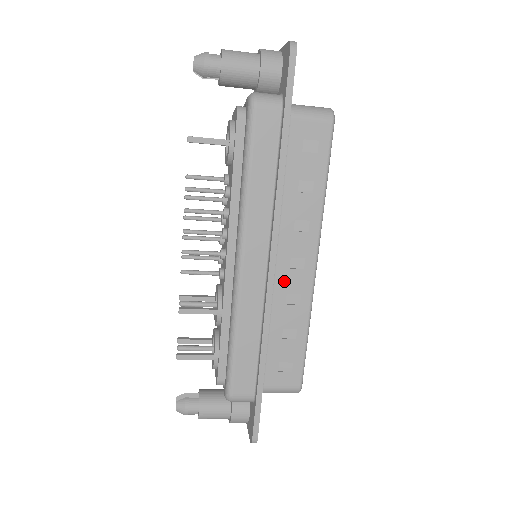
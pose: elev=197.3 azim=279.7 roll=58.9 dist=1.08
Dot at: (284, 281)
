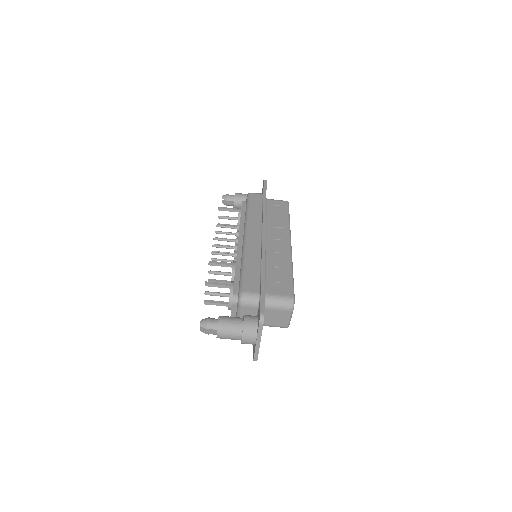
Dot at: (273, 247)
